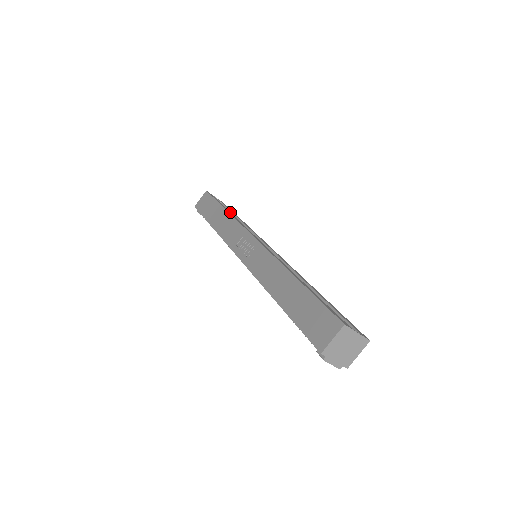
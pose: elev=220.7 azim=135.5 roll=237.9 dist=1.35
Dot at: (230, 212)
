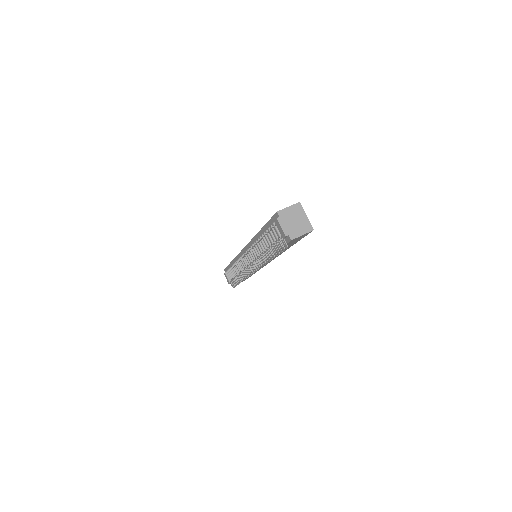
Dot at: occluded
